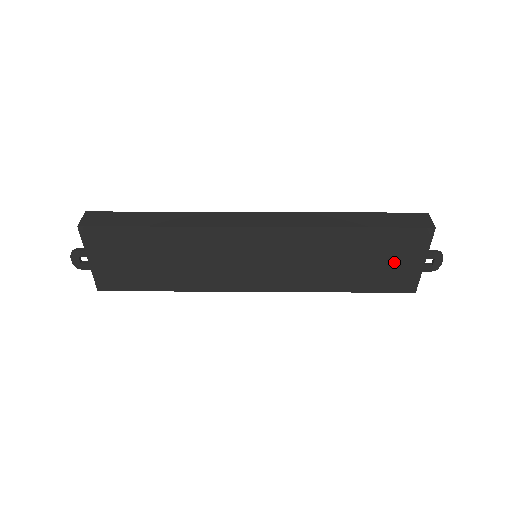
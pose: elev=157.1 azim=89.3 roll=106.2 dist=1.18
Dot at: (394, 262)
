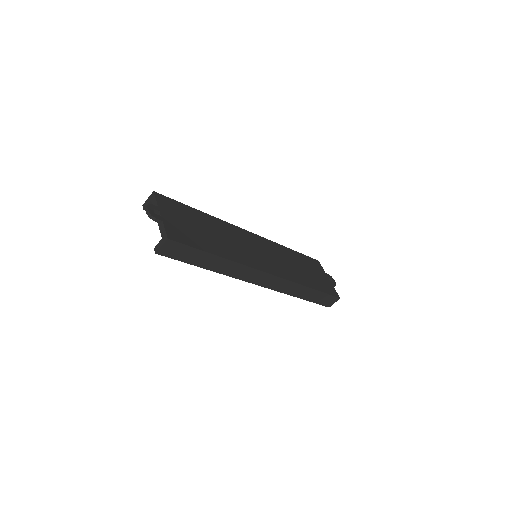
Dot at: (318, 275)
